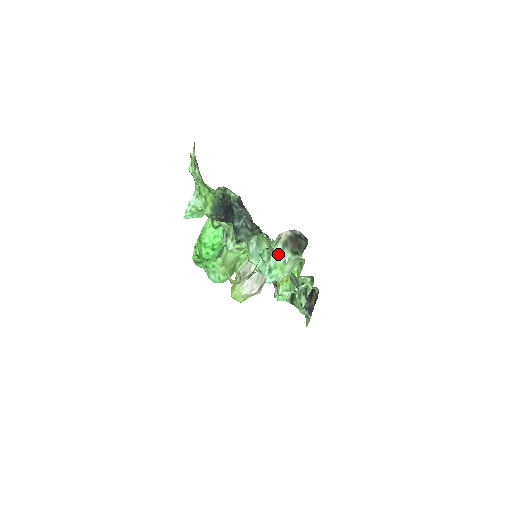
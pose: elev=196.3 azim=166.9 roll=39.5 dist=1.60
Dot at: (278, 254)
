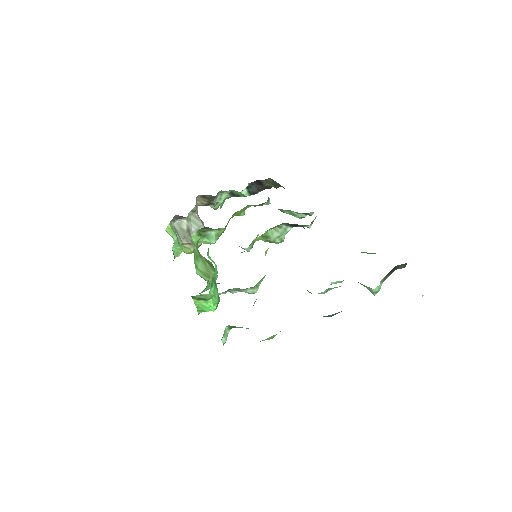
Dot at: (380, 286)
